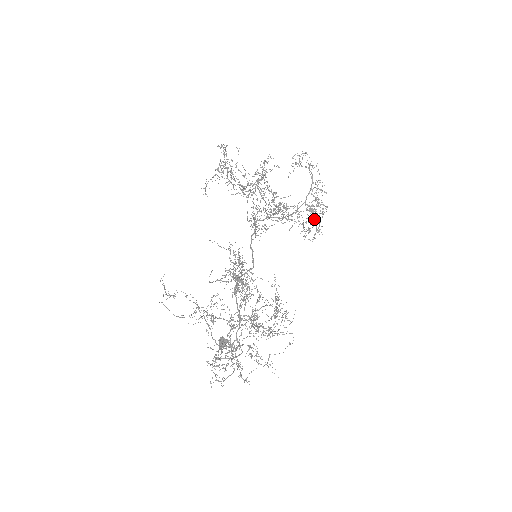
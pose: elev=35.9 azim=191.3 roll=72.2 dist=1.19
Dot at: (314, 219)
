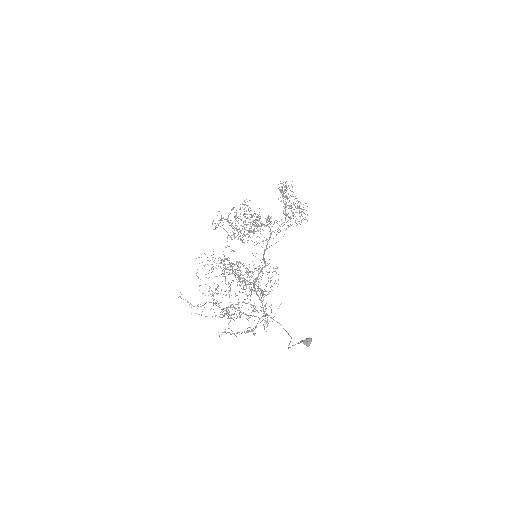
Dot at: occluded
